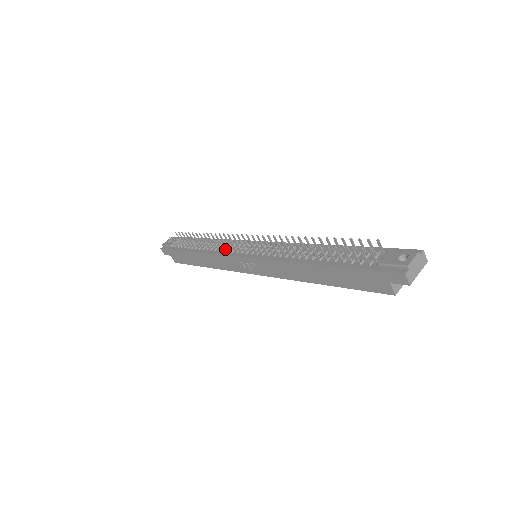
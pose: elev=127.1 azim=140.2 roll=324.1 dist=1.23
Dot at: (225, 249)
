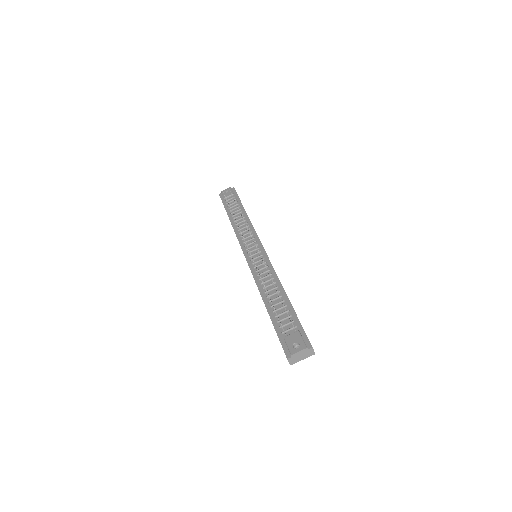
Dot at: occluded
